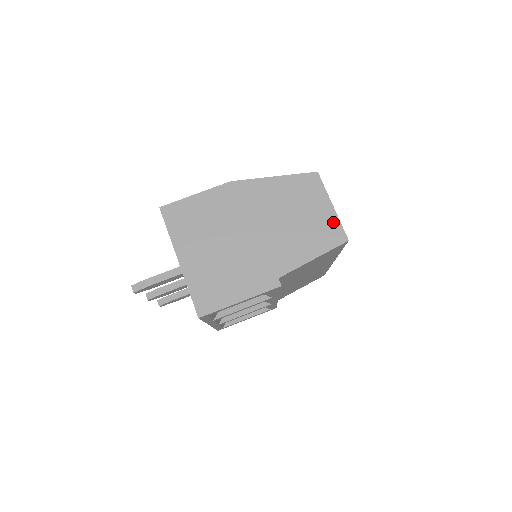
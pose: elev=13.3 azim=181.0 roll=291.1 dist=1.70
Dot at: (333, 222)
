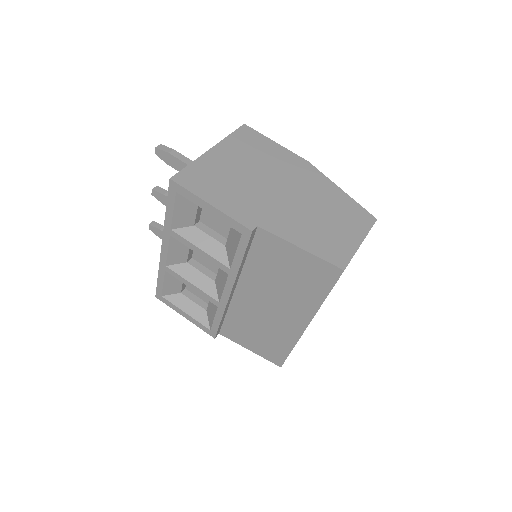
Dot at: (348, 249)
